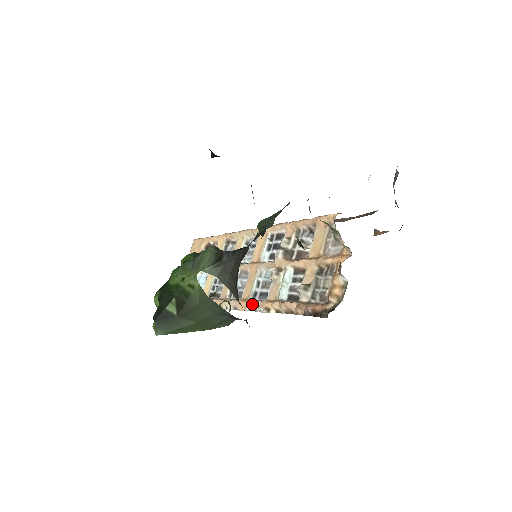
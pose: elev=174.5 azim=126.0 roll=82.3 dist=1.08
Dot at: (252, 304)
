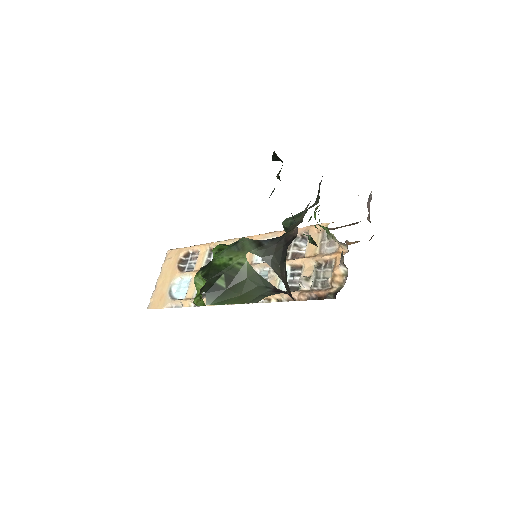
Dot at: occluded
